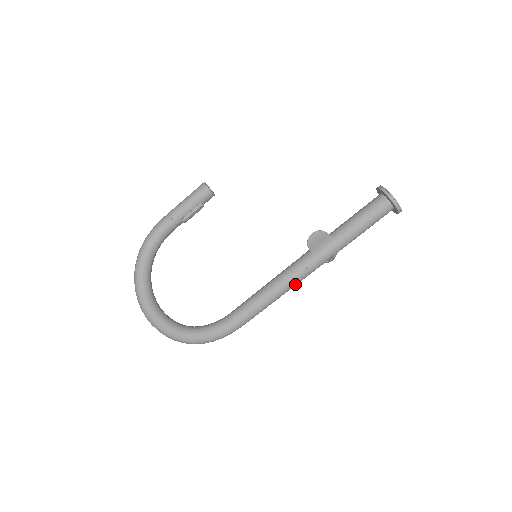
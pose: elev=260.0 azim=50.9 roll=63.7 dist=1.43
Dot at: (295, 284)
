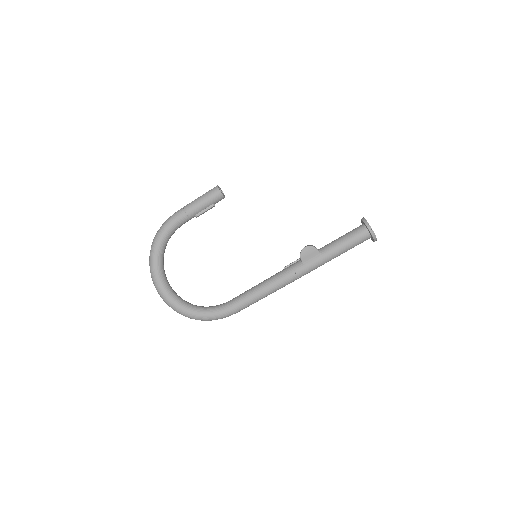
Dot at: occluded
